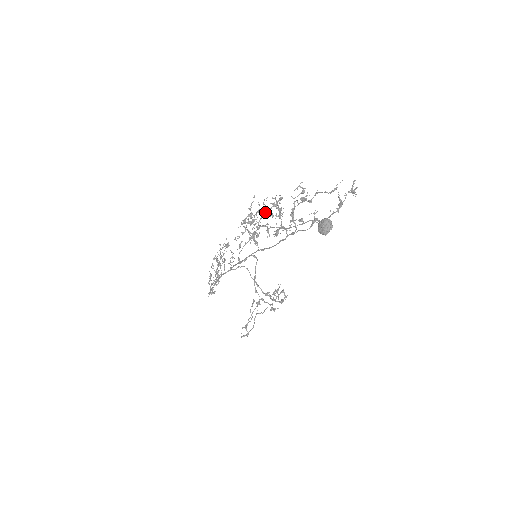
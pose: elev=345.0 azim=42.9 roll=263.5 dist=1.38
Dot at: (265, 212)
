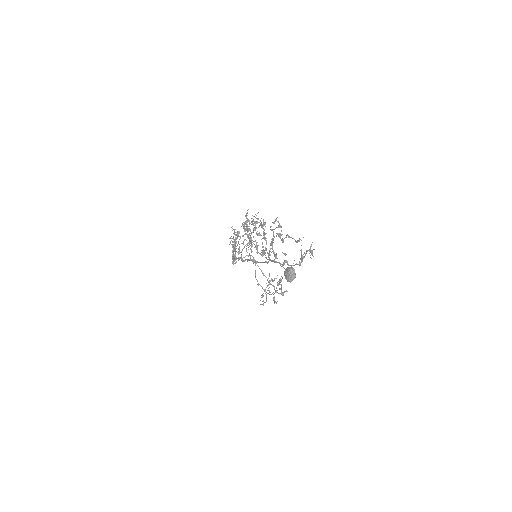
Dot at: (254, 229)
